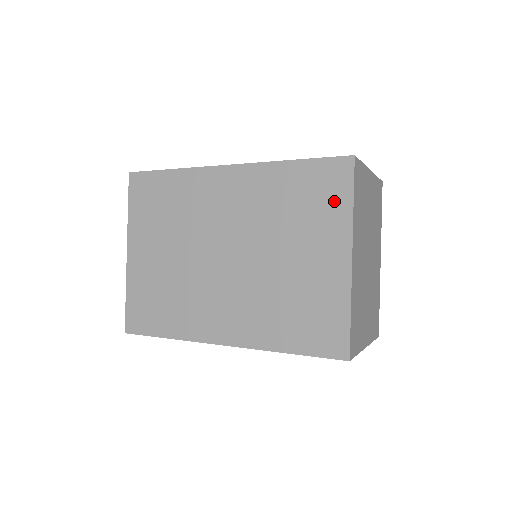
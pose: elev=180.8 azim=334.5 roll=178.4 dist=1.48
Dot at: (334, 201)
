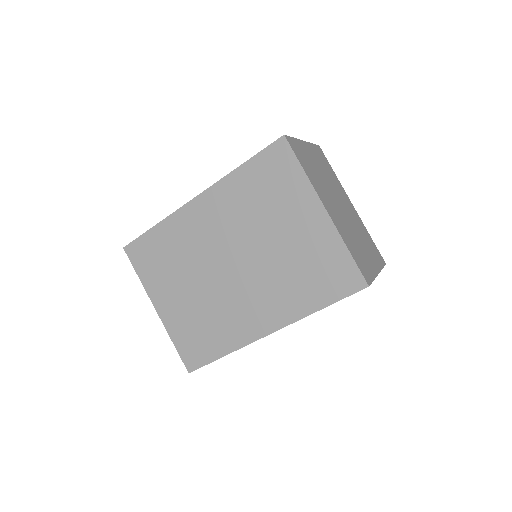
Dot at: (289, 176)
